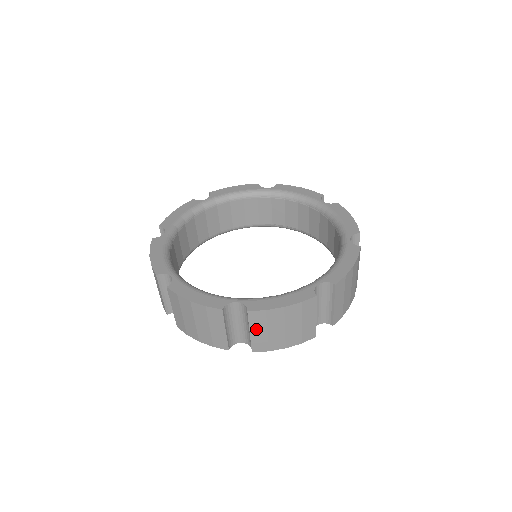
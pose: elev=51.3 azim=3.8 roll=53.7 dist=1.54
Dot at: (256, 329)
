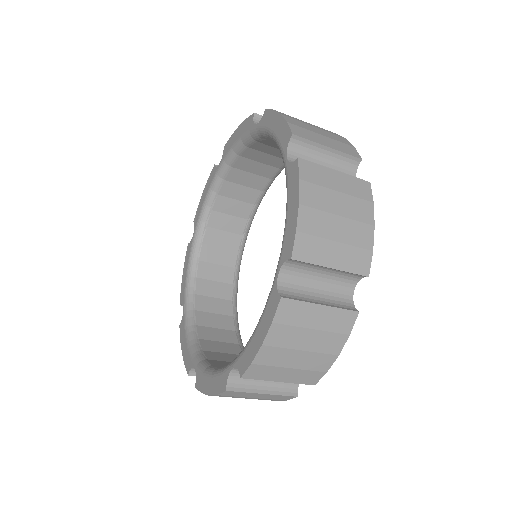
Dot at: occluded
